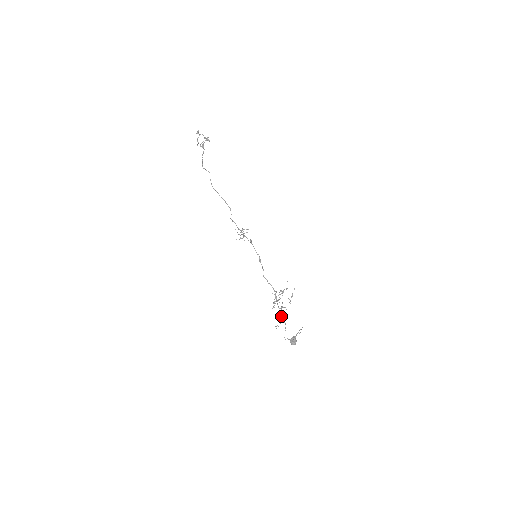
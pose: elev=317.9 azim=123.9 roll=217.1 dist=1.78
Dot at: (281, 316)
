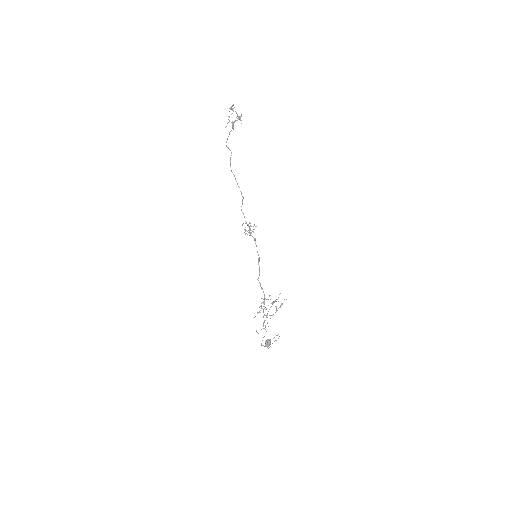
Dot at: occluded
